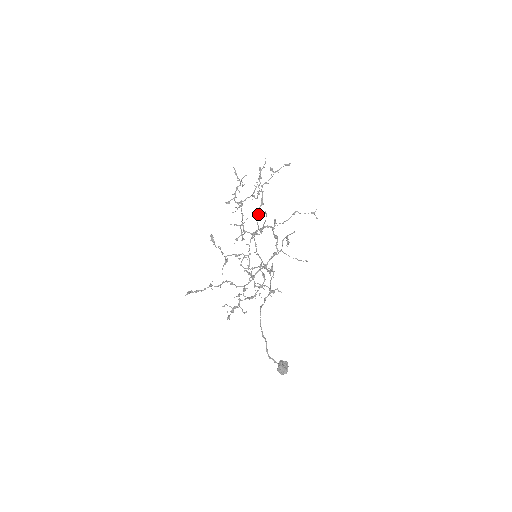
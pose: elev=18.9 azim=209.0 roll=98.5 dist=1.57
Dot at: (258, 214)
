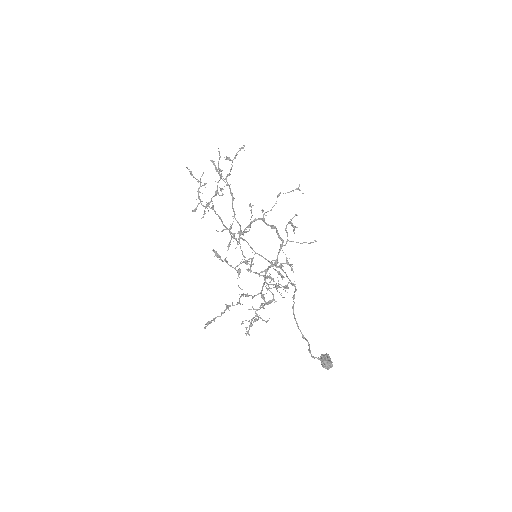
Dot at: (233, 211)
